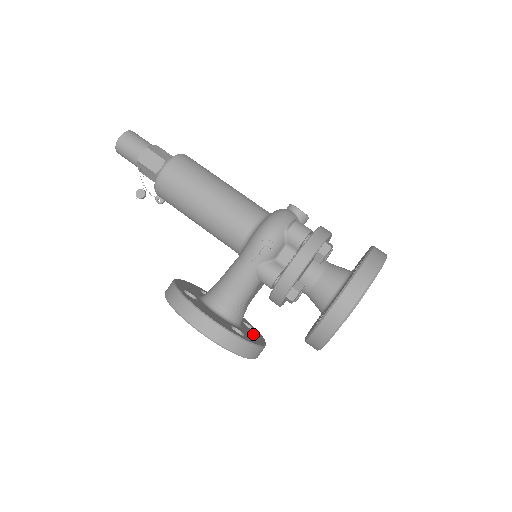
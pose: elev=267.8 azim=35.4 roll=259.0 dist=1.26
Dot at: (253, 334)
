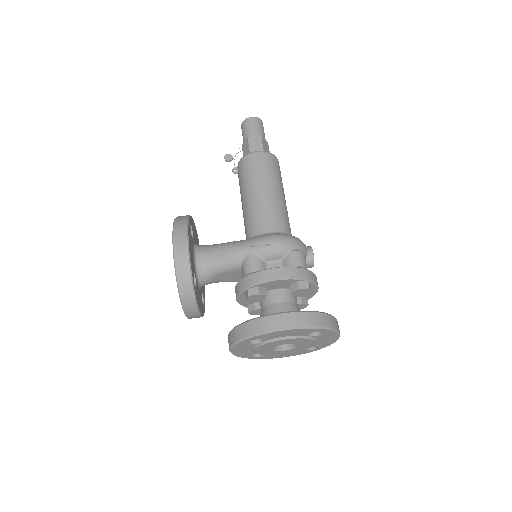
Dot at: occluded
